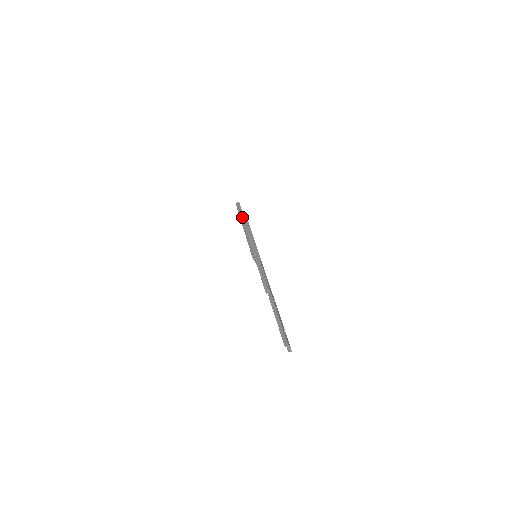
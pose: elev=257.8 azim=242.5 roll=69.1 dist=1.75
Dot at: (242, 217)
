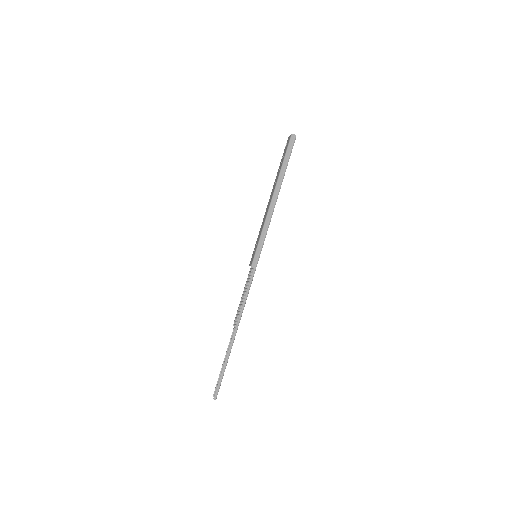
Dot at: (281, 179)
